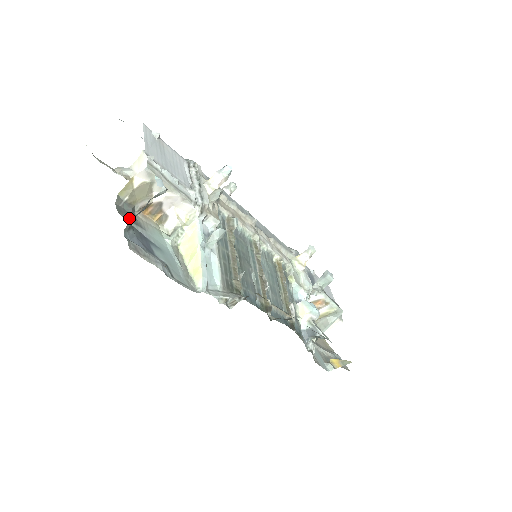
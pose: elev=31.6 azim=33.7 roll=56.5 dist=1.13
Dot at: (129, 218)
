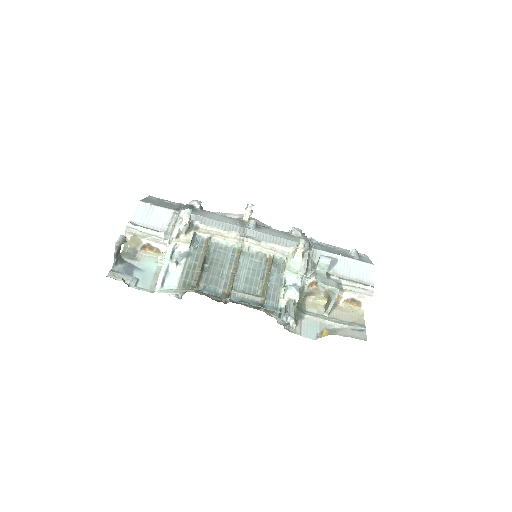
Dot at: (129, 257)
